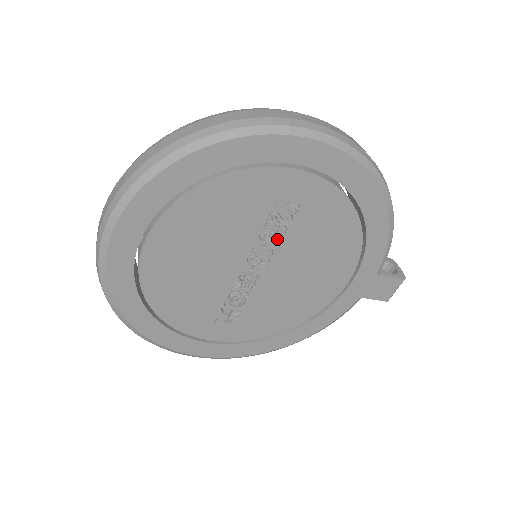
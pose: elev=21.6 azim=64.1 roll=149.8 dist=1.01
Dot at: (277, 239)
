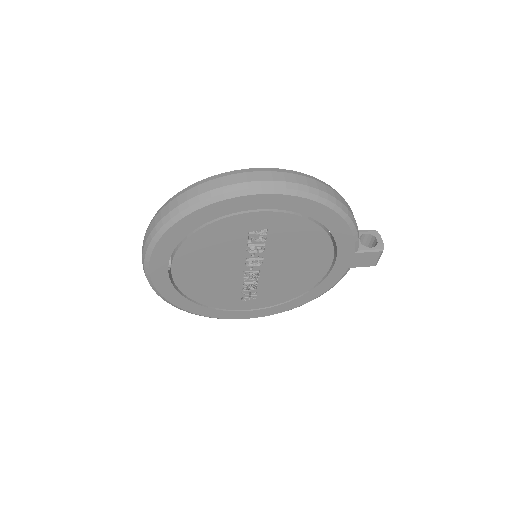
Dot at: (262, 249)
